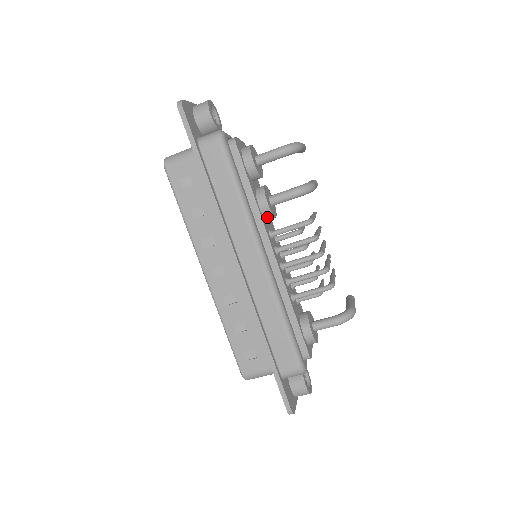
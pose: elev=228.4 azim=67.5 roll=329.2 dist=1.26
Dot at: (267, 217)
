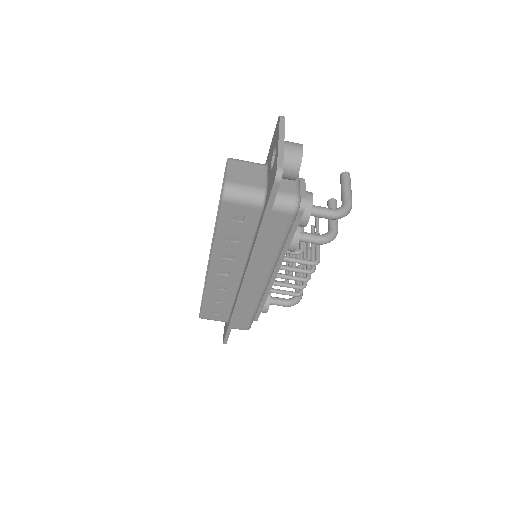
Dot at: occluded
